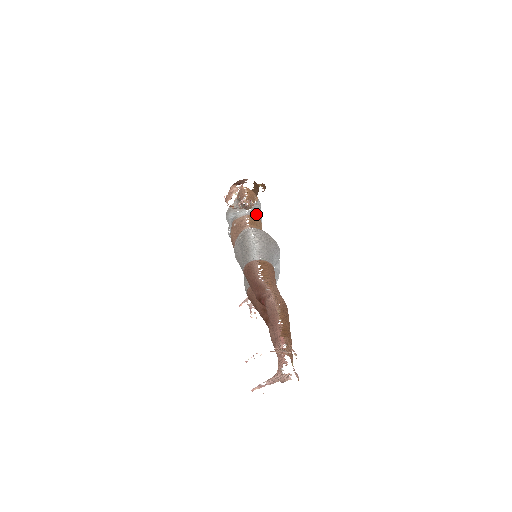
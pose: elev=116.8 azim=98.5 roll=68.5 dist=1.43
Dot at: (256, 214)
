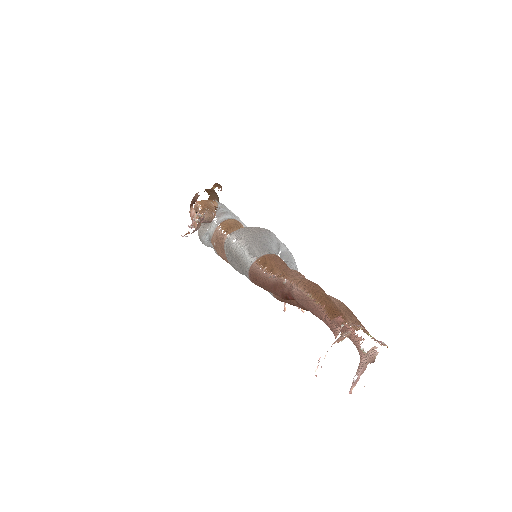
Dot at: (225, 218)
